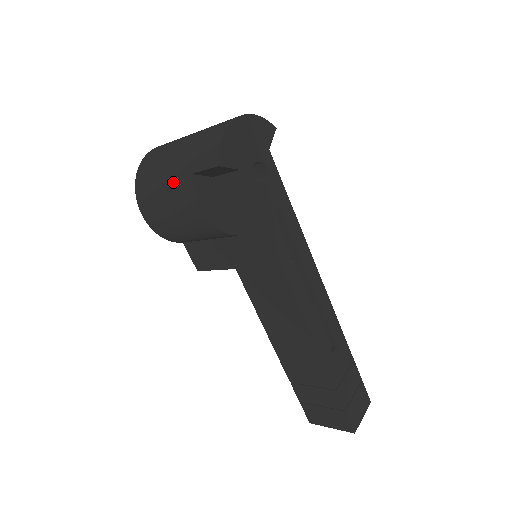
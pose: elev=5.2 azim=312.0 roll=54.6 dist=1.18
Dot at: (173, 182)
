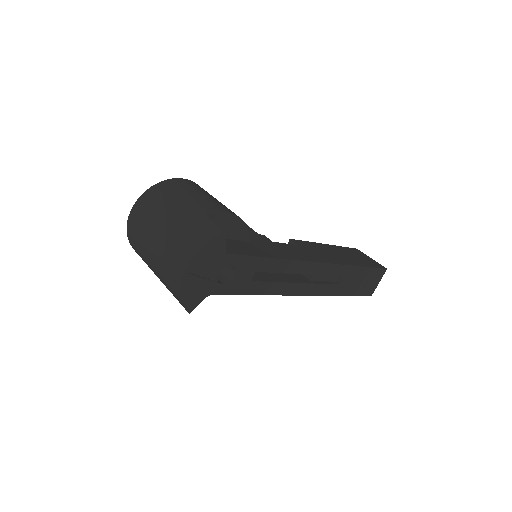
Dot at: occluded
